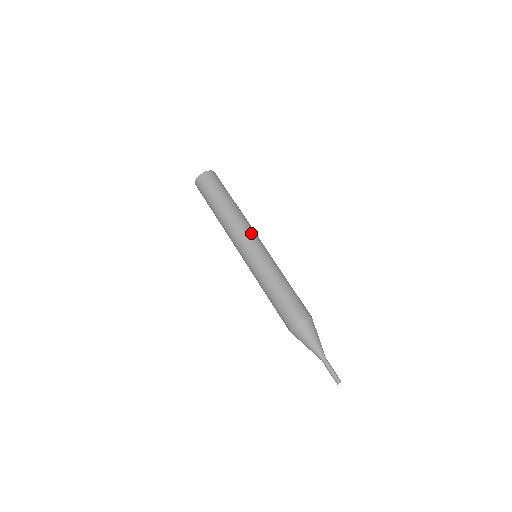
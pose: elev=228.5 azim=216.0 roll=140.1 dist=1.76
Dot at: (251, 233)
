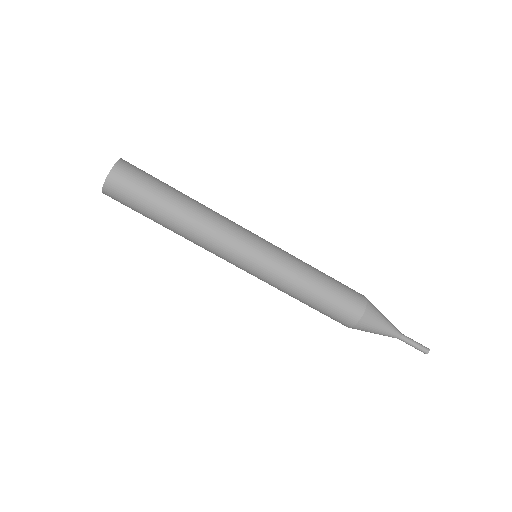
Dot at: (238, 229)
